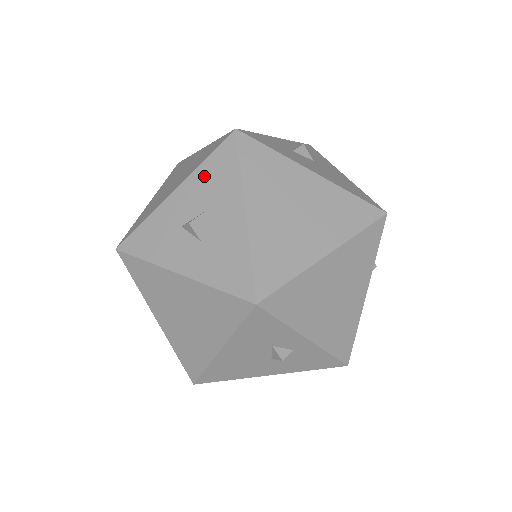
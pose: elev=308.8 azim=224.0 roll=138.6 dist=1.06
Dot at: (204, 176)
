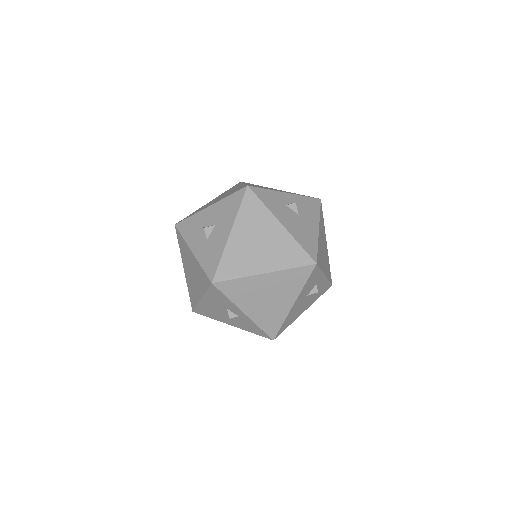
Dot at: (224, 205)
